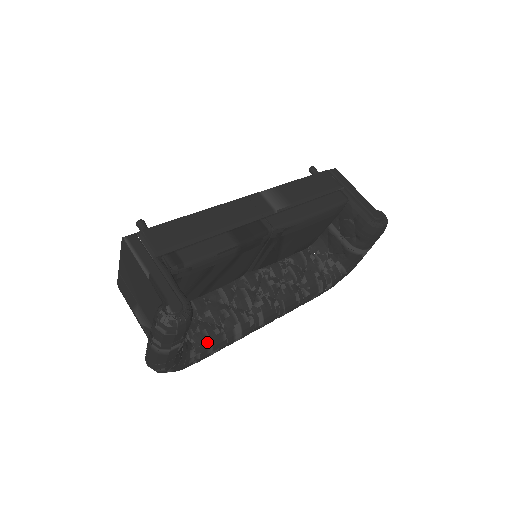
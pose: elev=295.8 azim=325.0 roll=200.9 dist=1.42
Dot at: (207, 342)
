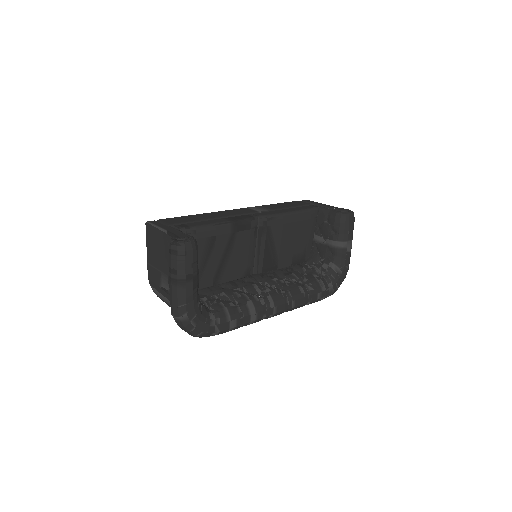
Dot at: (224, 310)
